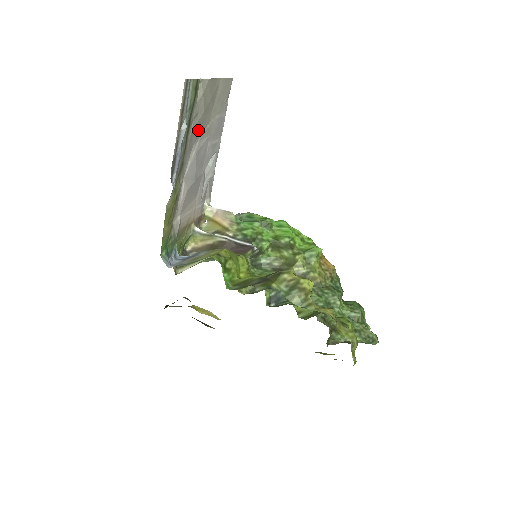
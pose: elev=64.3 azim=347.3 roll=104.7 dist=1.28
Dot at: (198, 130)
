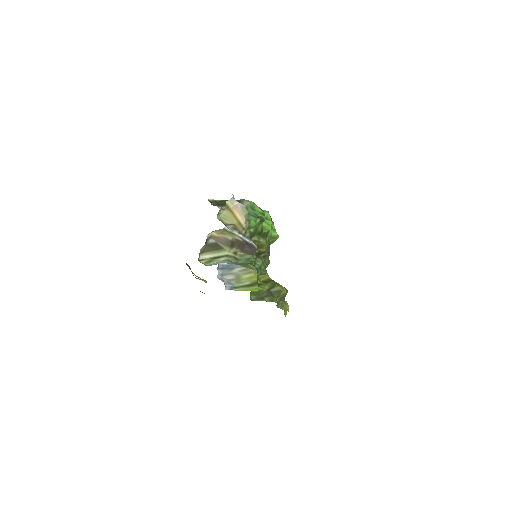
Dot at: occluded
